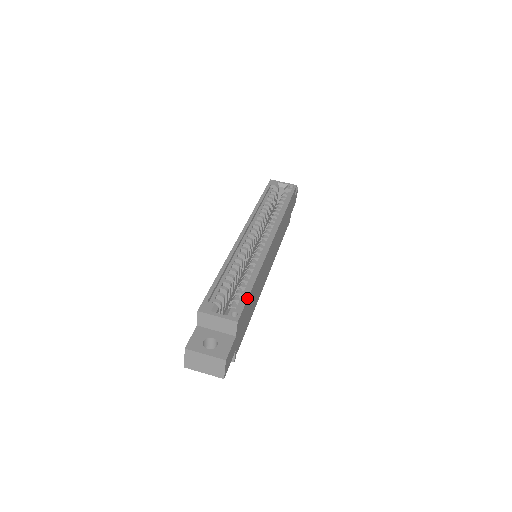
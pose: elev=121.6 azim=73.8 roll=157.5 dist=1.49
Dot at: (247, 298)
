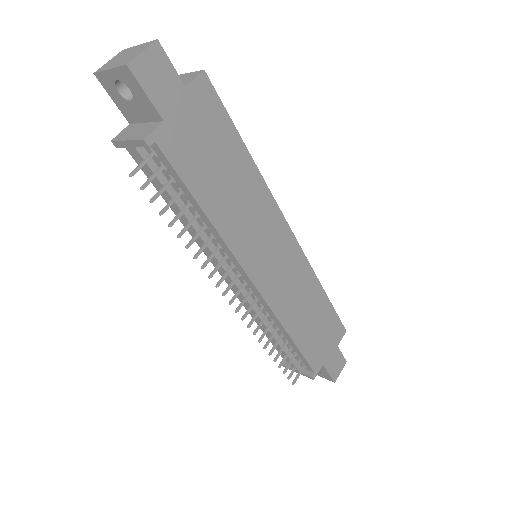
Dot at: (229, 116)
